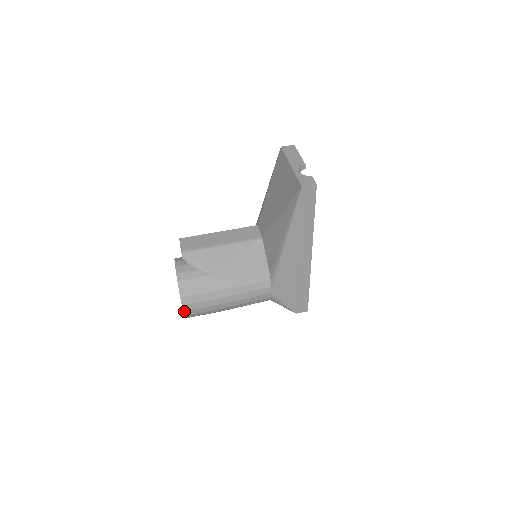
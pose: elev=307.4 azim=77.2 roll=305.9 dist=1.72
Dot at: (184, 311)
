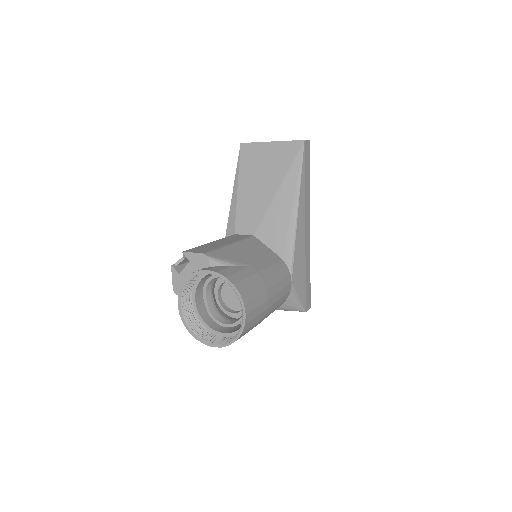
Dot at: (246, 315)
